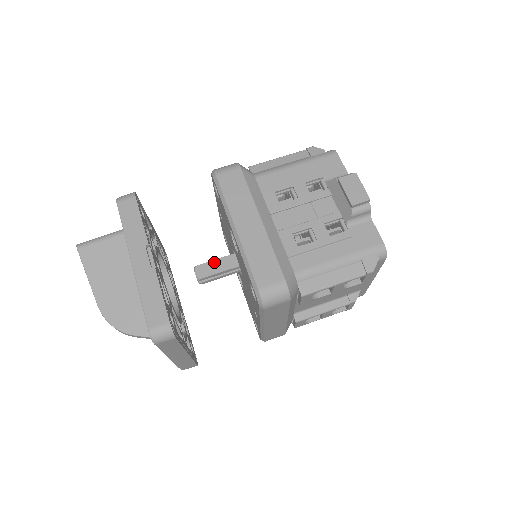
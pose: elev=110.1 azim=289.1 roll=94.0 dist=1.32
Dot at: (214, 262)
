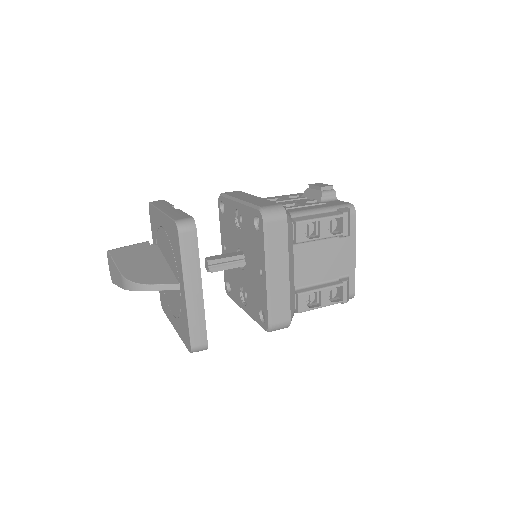
Dot at: (222, 255)
